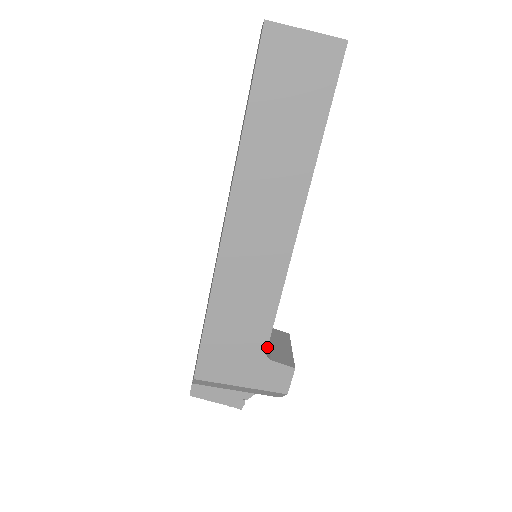
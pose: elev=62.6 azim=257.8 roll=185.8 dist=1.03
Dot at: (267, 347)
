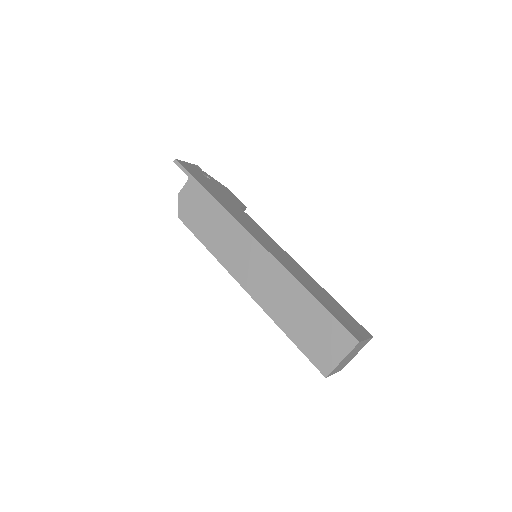
Dot at: occluded
